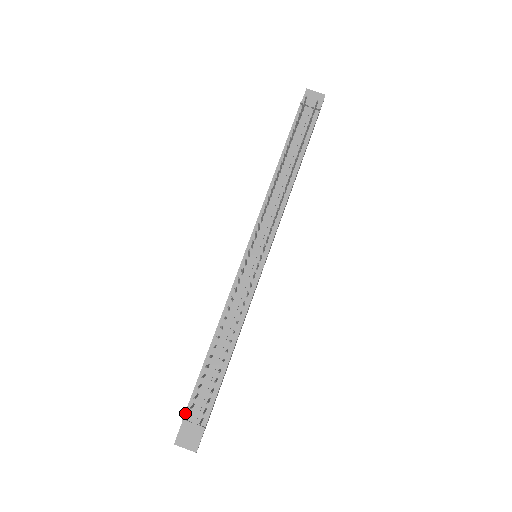
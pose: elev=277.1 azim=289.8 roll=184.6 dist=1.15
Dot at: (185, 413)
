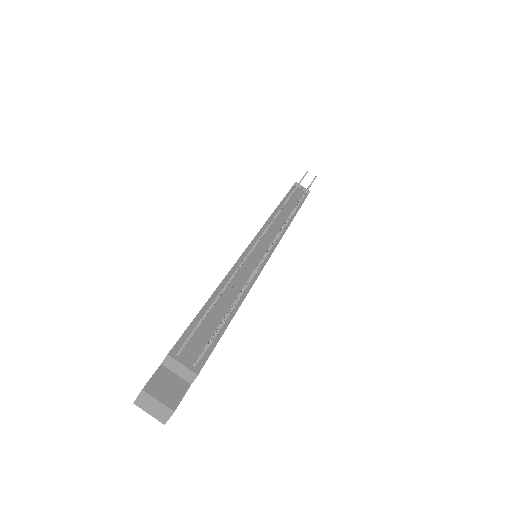
Dot at: (172, 349)
